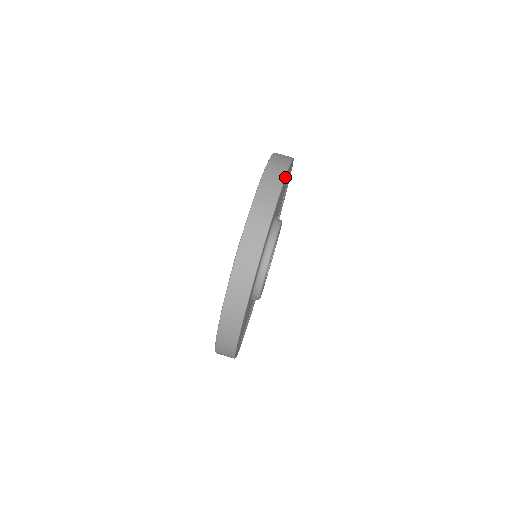
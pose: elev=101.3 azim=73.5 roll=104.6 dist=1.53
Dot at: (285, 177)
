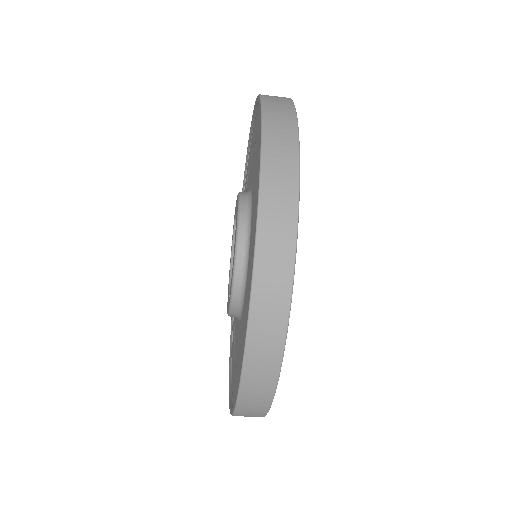
Dot at: (285, 340)
